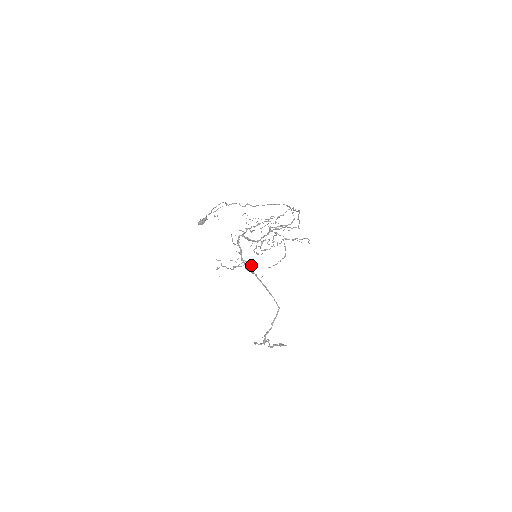
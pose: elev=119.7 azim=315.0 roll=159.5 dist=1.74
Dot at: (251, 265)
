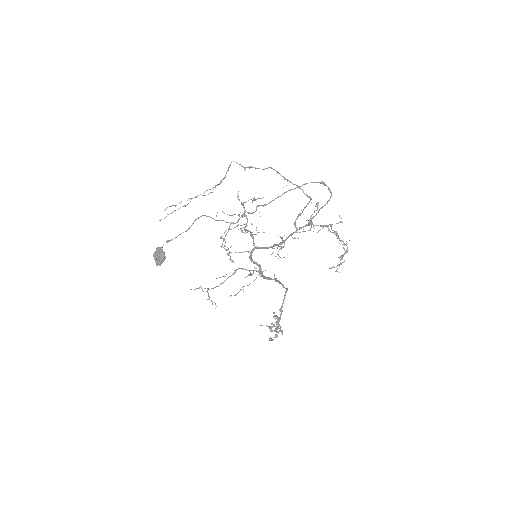
Dot at: occluded
